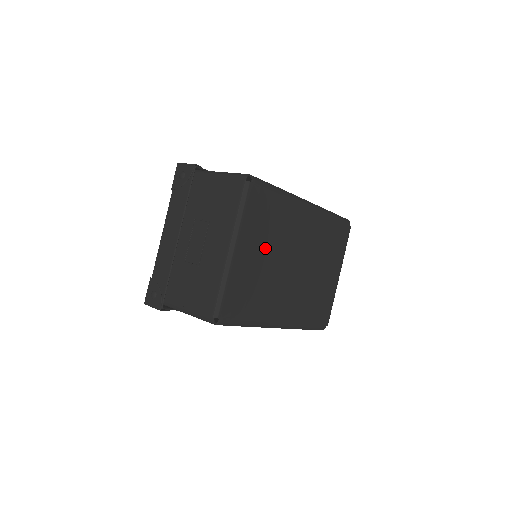
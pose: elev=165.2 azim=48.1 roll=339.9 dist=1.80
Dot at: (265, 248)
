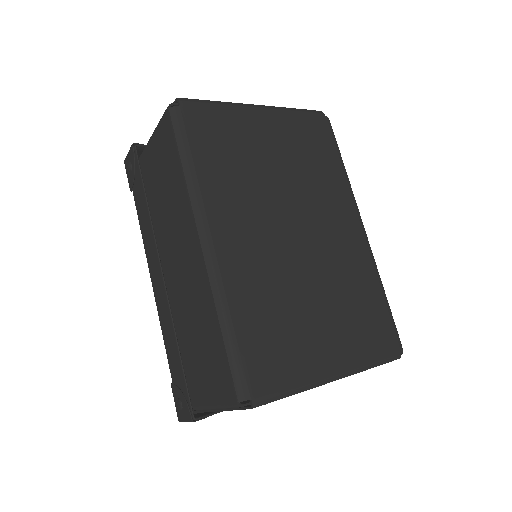
Dot at: (284, 160)
